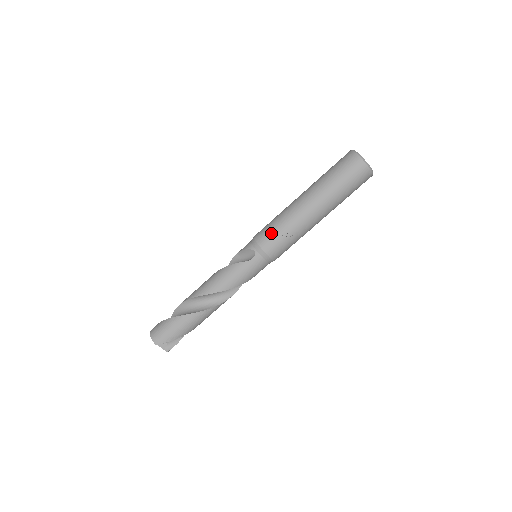
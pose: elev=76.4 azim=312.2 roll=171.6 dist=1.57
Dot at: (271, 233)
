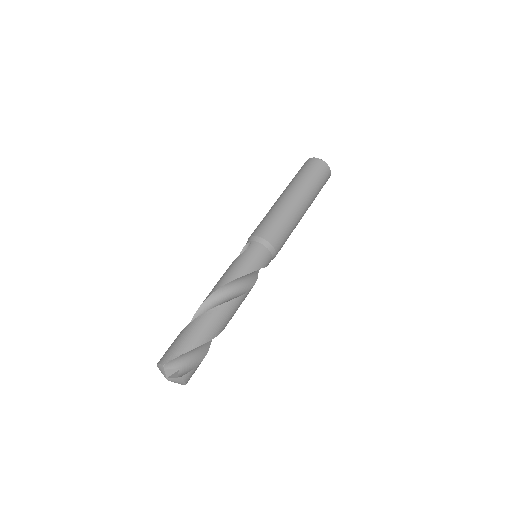
Dot at: (260, 224)
